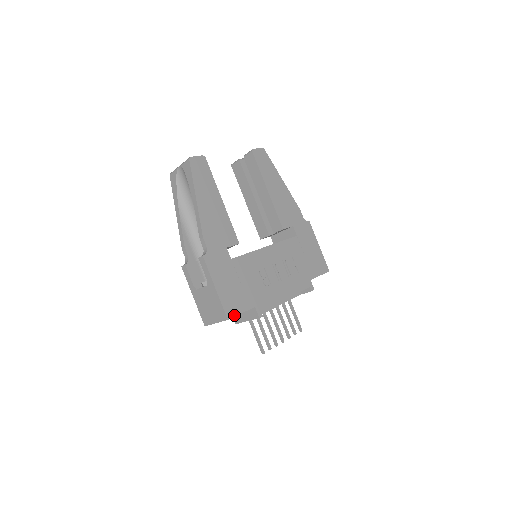
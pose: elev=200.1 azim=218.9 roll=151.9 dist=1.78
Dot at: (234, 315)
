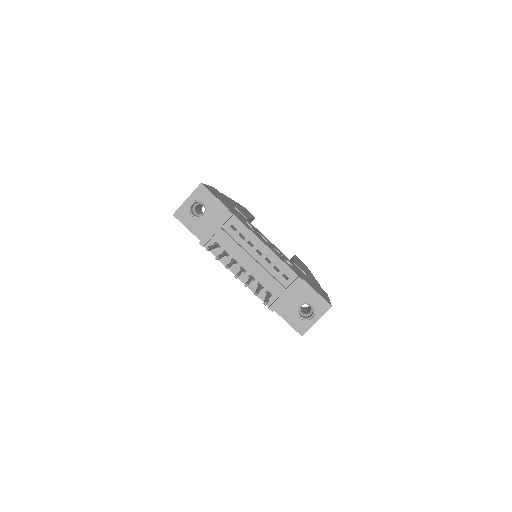
Dot at: (208, 190)
